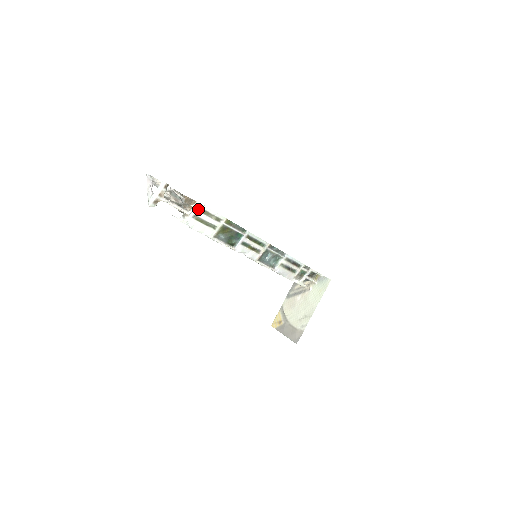
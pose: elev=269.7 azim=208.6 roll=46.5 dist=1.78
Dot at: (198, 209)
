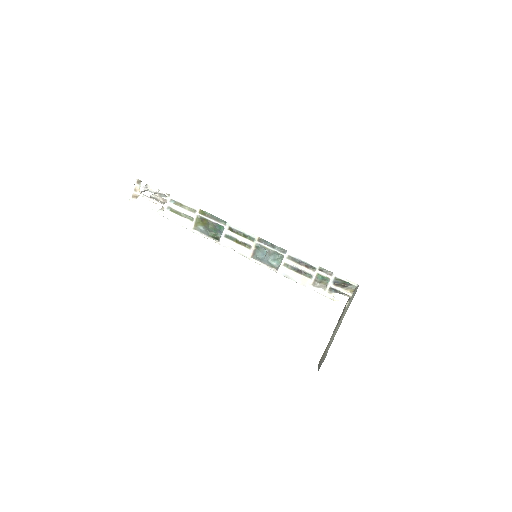
Dot at: (170, 201)
